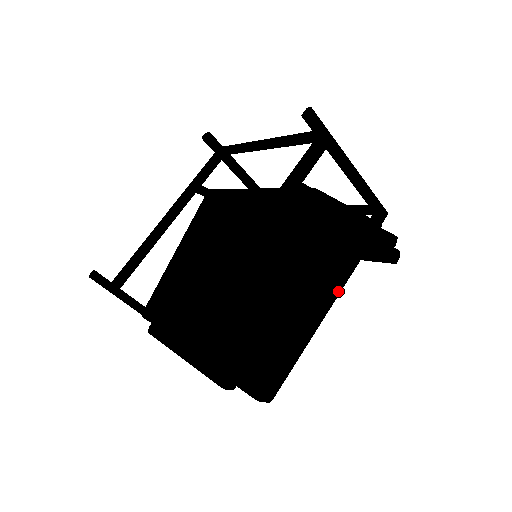
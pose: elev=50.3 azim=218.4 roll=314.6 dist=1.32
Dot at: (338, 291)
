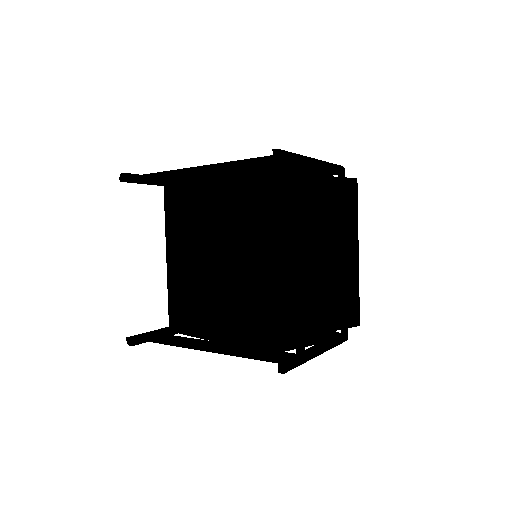
Dot at: occluded
